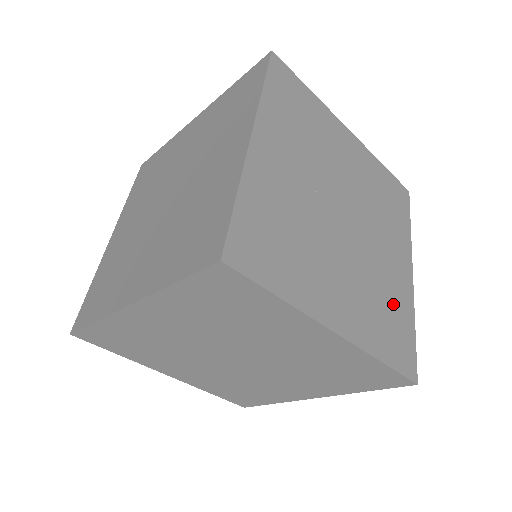
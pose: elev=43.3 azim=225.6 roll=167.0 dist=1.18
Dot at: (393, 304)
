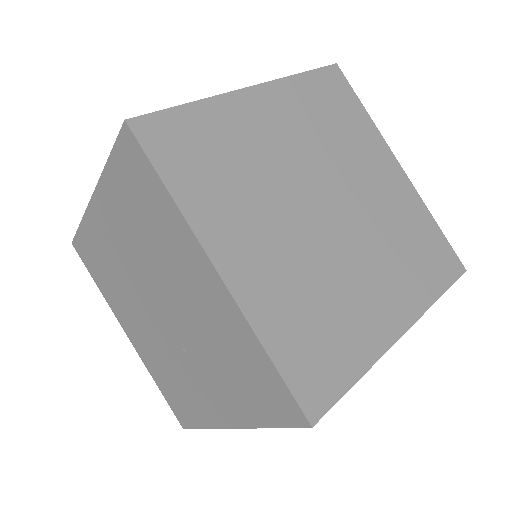
Dot at: occluded
